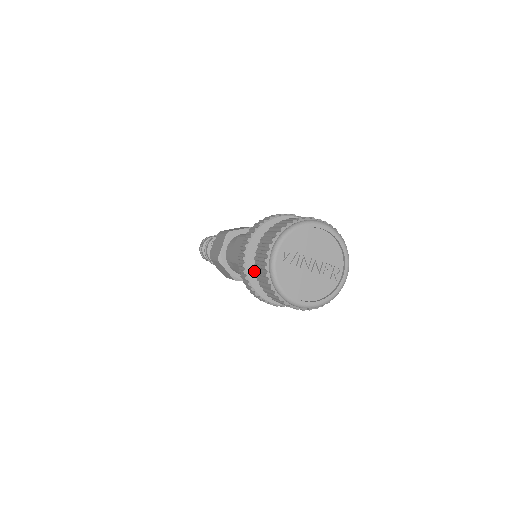
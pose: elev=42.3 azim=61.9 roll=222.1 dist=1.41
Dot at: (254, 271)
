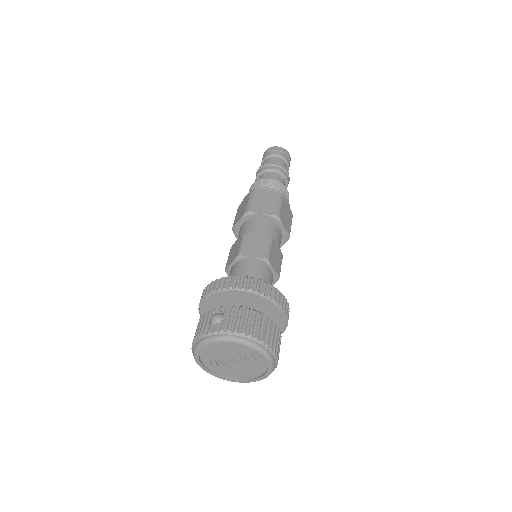
Dot at: occluded
